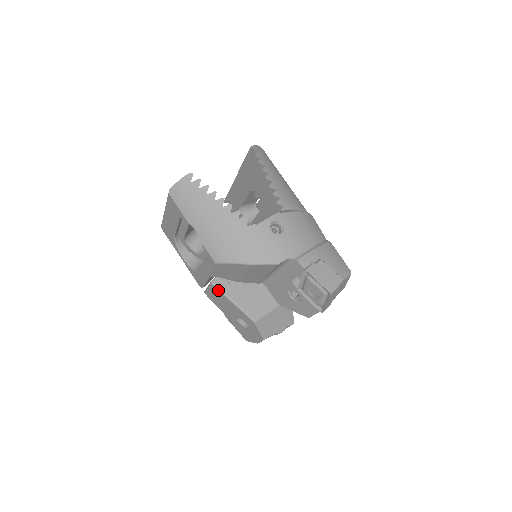
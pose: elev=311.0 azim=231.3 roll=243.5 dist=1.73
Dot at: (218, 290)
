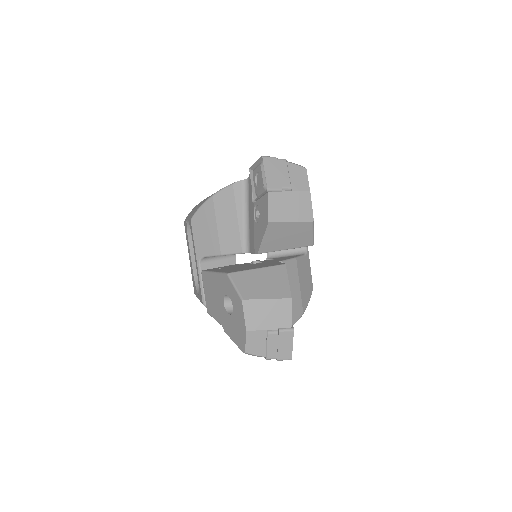
Dot at: (205, 273)
